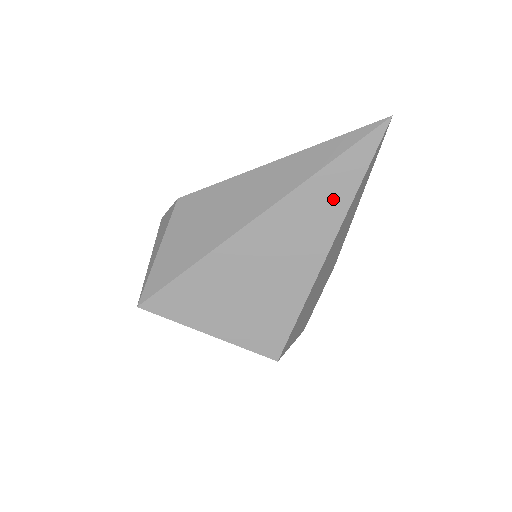
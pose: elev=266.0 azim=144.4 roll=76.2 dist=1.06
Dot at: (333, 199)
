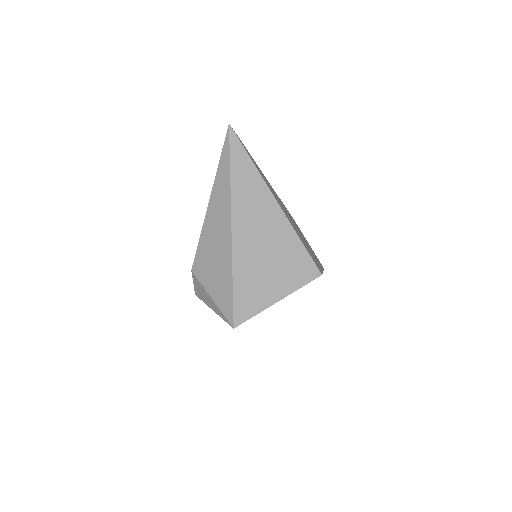
Dot at: (250, 179)
